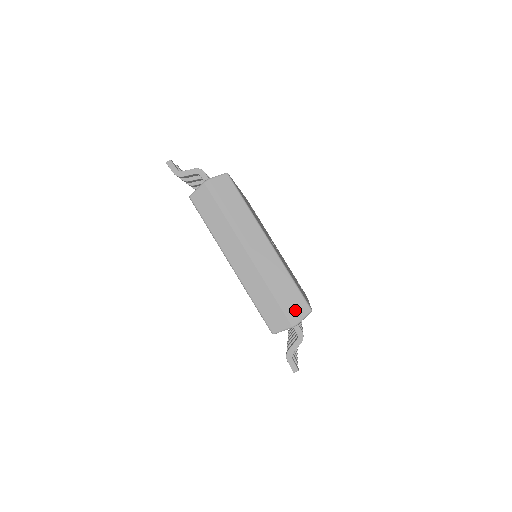
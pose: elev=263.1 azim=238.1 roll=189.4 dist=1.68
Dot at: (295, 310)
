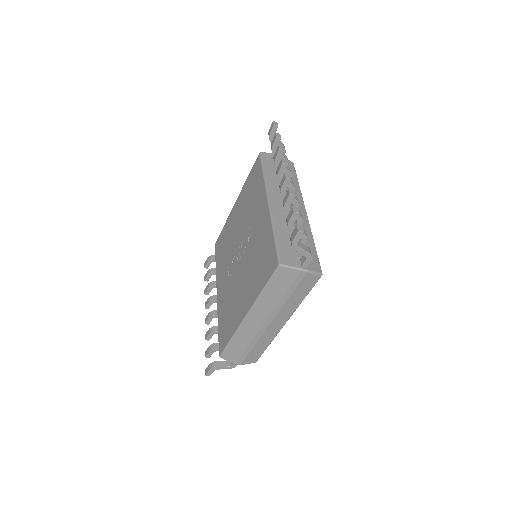
Dot at: (248, 359)
